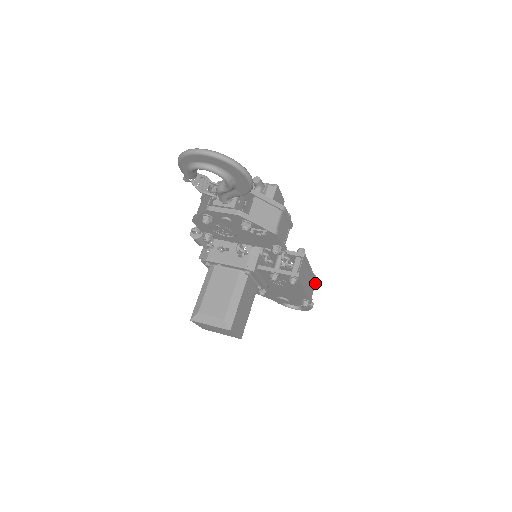
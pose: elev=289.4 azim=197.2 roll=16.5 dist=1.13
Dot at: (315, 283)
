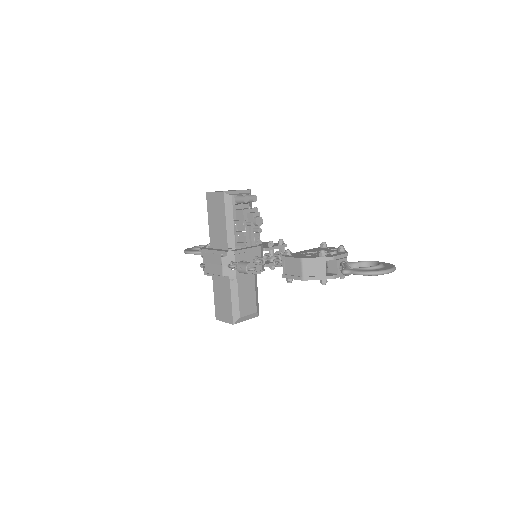
Dot at: occluded
